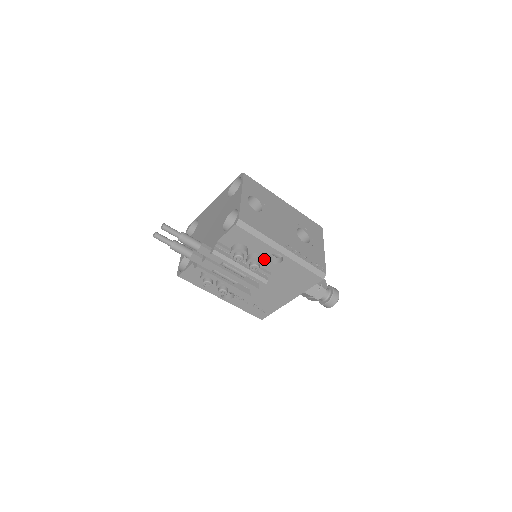
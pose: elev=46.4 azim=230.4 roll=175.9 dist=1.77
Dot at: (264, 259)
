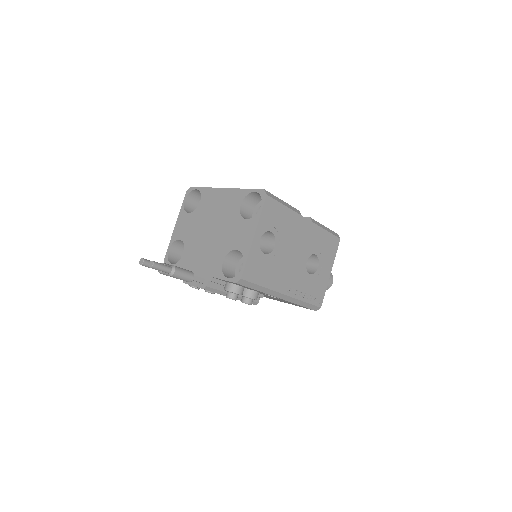
Dot at: occluded
